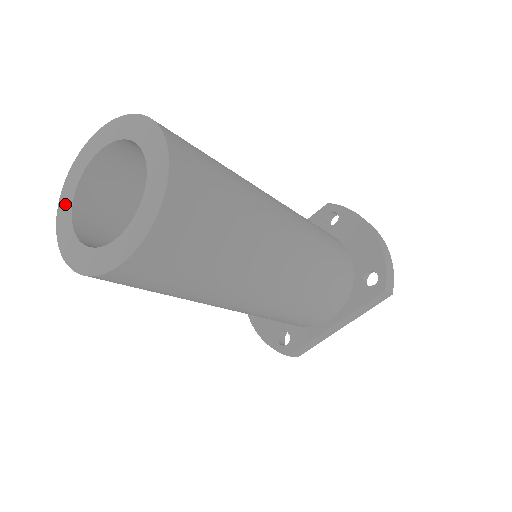
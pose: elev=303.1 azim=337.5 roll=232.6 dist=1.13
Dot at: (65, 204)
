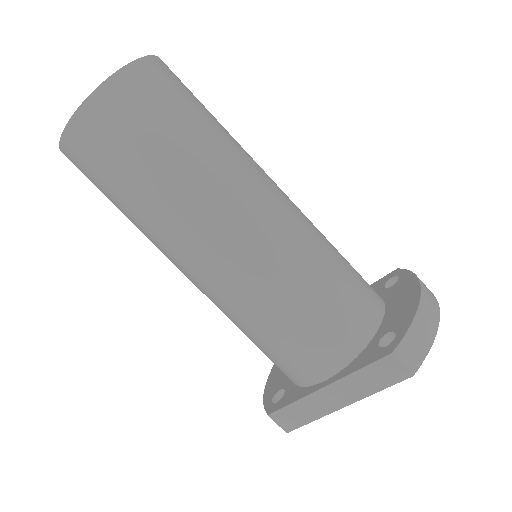
Dot at: occluded
